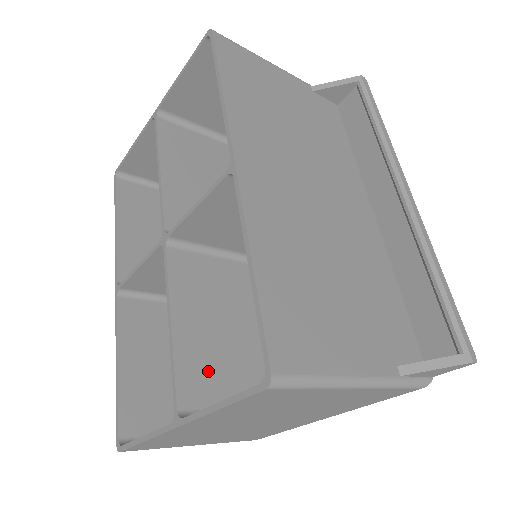
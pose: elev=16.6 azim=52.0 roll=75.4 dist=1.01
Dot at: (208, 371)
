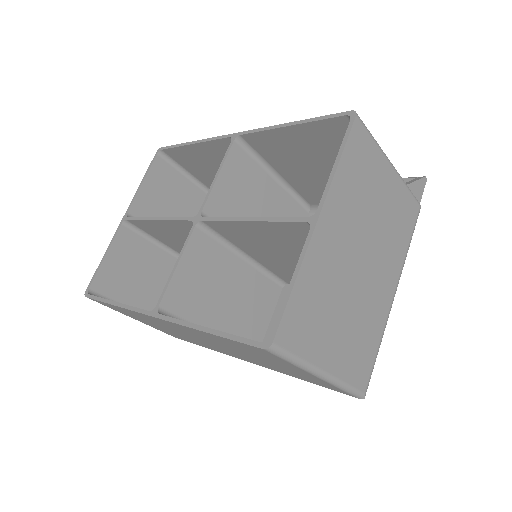
Dot at: occluded
